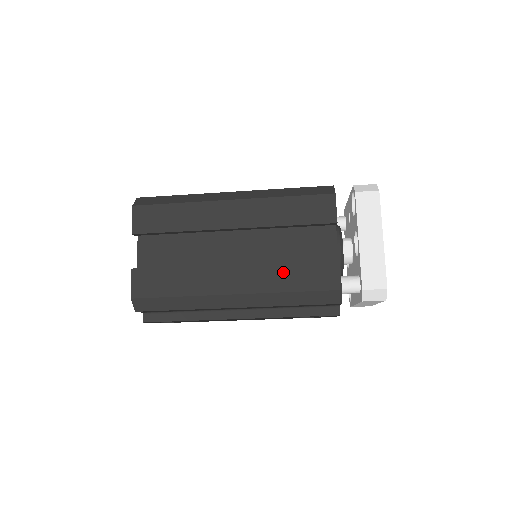
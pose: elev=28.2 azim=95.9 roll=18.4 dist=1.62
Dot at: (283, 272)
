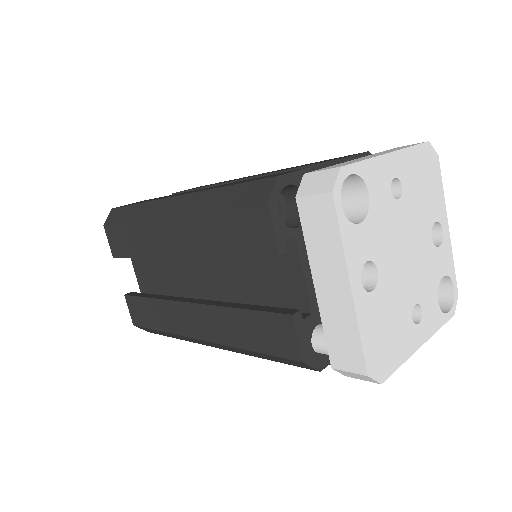
Dot at: (234, 322)
